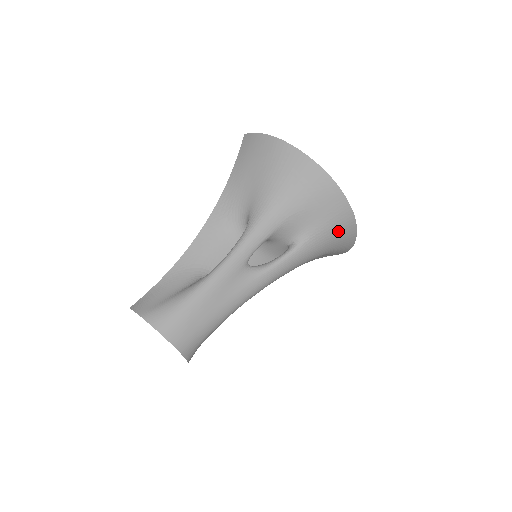
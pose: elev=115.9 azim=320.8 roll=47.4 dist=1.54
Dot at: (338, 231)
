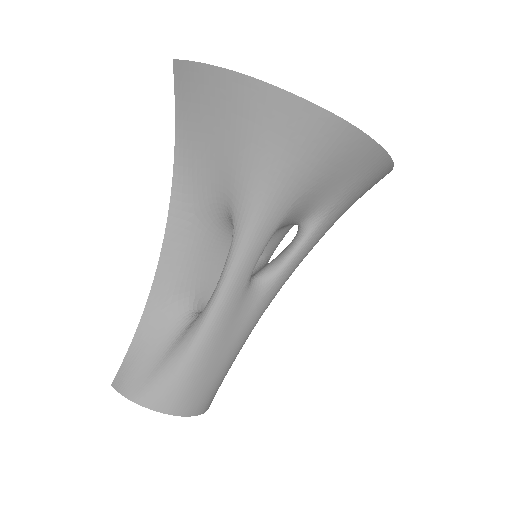
Dot at: (368, 185)
